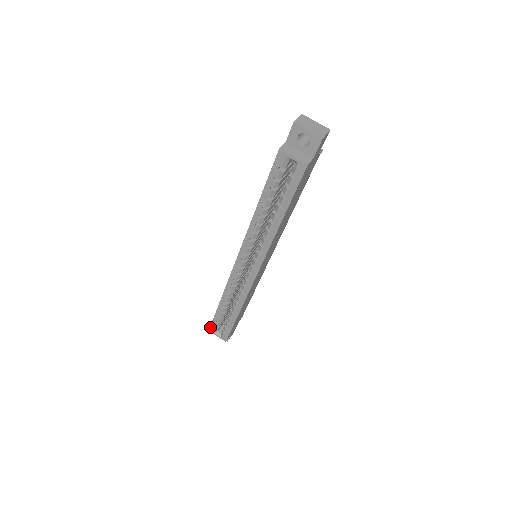
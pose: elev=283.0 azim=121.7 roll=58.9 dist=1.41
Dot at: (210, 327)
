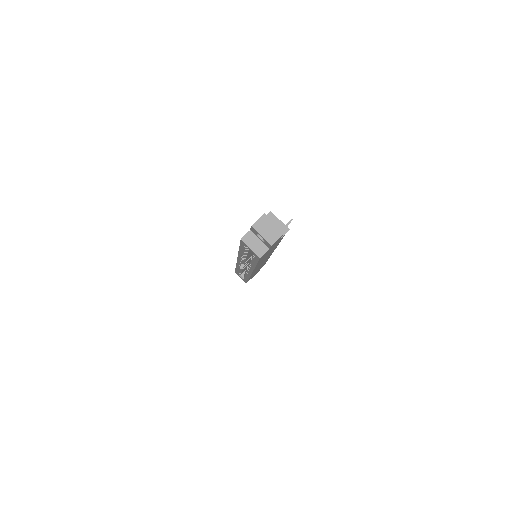
Dot at: (235, 271)
